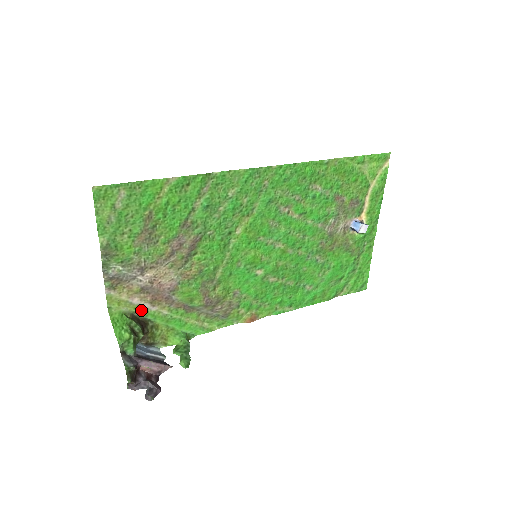
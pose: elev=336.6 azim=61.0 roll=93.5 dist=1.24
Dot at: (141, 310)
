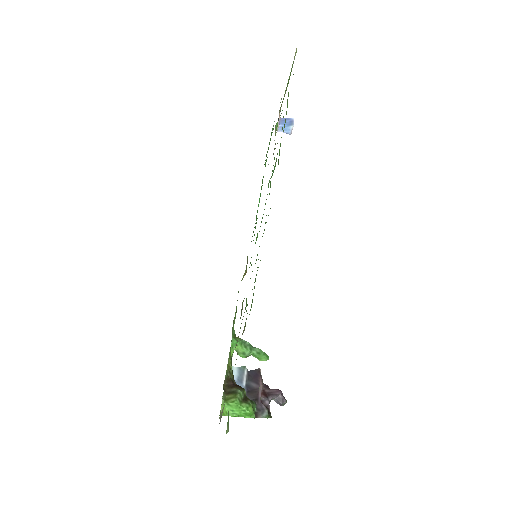
Dot at: occluded
